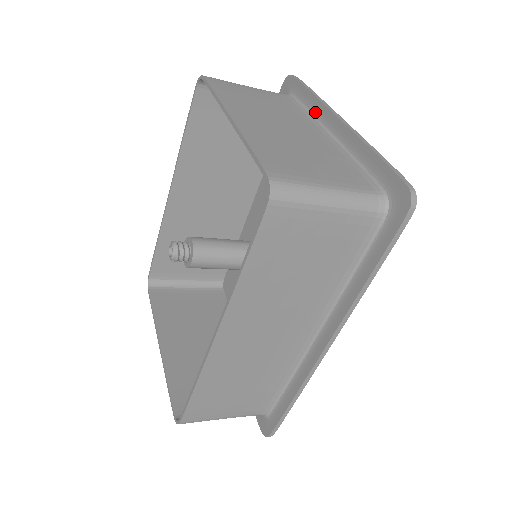
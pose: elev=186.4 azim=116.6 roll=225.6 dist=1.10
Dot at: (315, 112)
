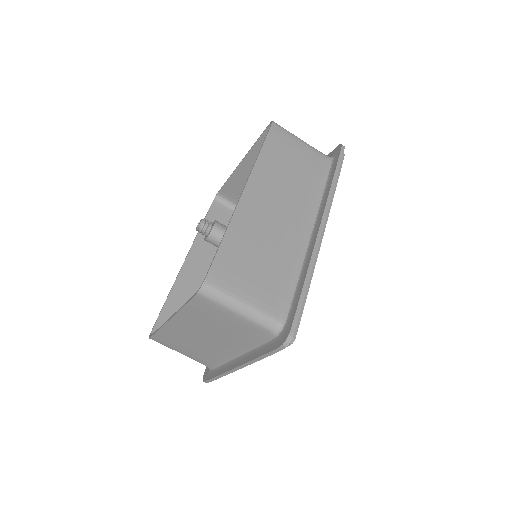
Dot at: occluded
